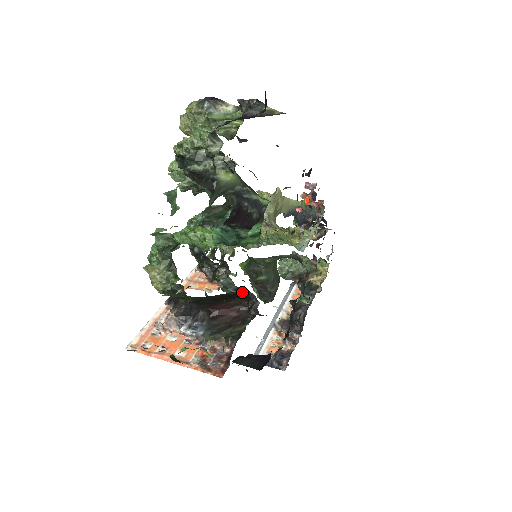
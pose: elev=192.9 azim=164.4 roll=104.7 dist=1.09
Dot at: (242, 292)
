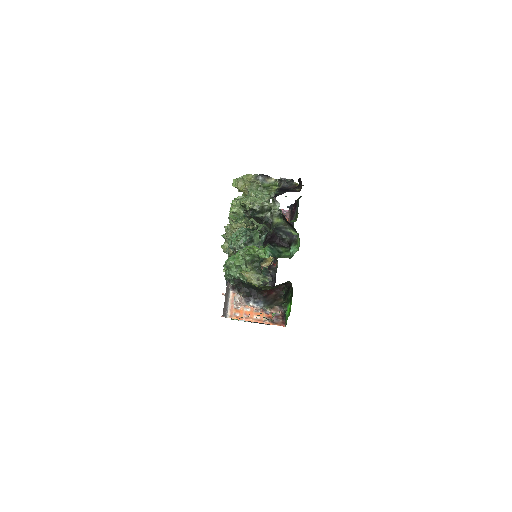
Dot at: (287, 282)
